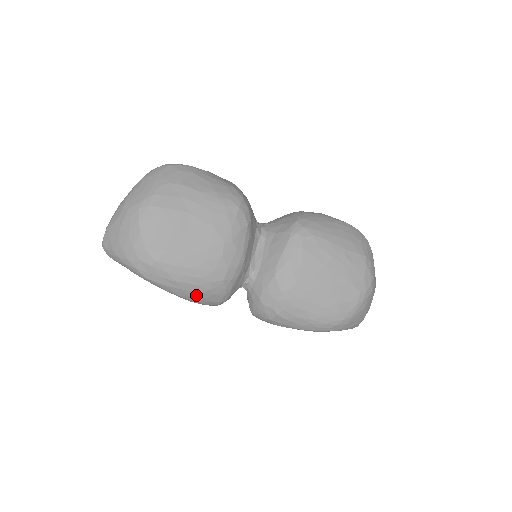
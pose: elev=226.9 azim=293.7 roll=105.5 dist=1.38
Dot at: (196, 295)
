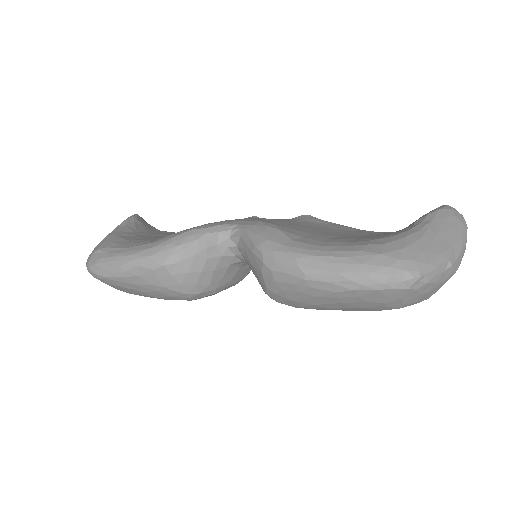
Dot at: occluded
